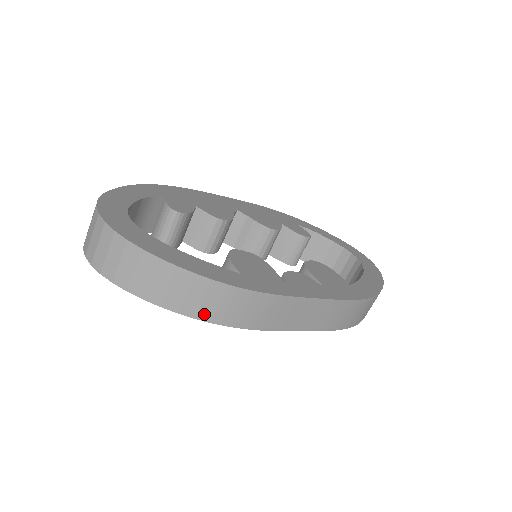
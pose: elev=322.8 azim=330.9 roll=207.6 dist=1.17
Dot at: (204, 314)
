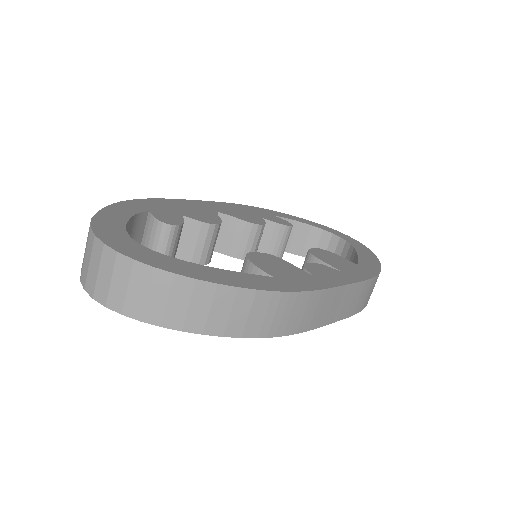
Dot at: (251, 330)
